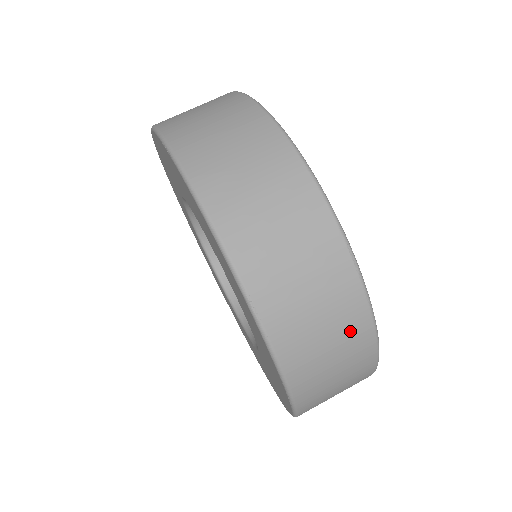
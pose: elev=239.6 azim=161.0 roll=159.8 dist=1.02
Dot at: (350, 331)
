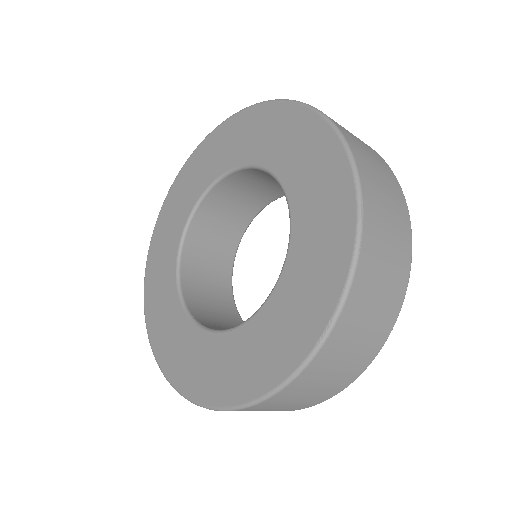
Dot at: (393, 291)
